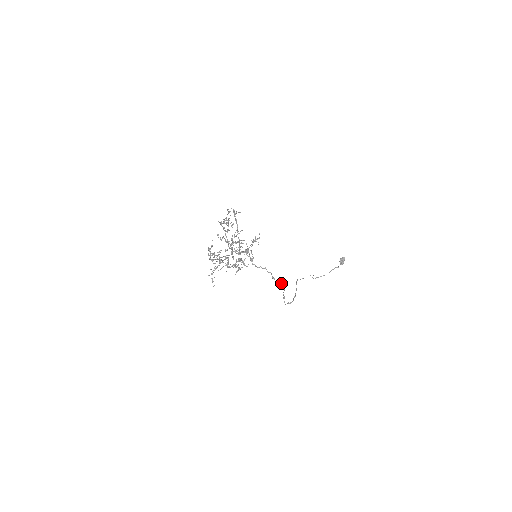
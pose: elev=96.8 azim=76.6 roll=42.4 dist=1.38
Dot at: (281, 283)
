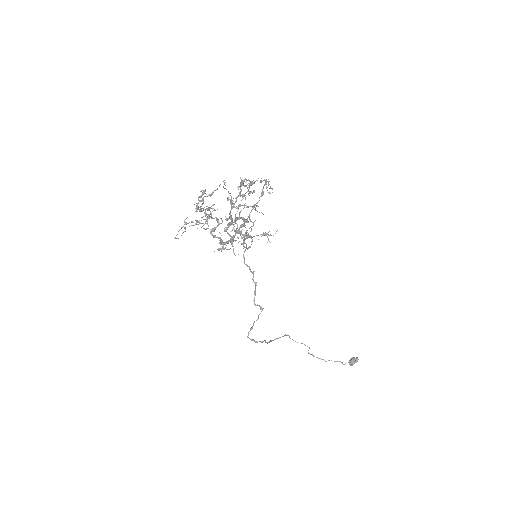
Dot at: (259, 306)
